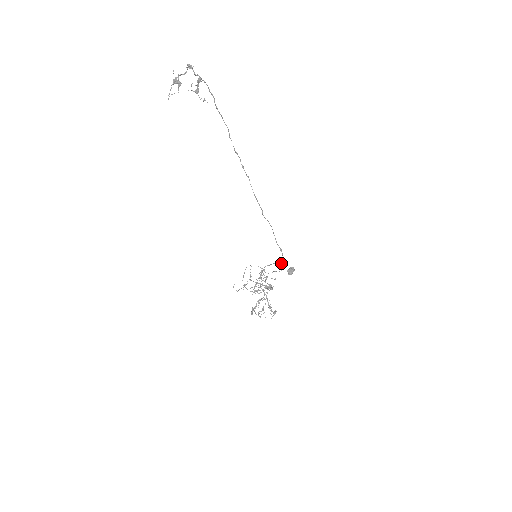
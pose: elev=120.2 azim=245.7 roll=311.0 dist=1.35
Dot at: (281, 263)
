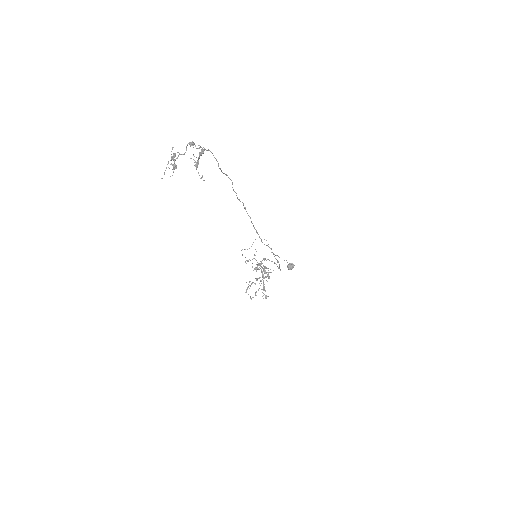
Dot at: (278, 267)
